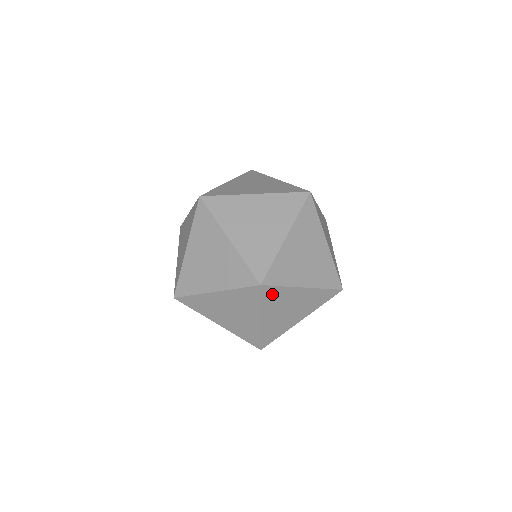
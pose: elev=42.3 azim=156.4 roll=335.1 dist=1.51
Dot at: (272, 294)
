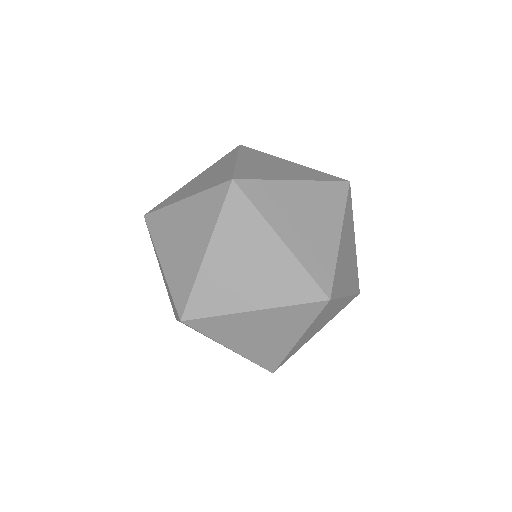
Dot at: occluded
